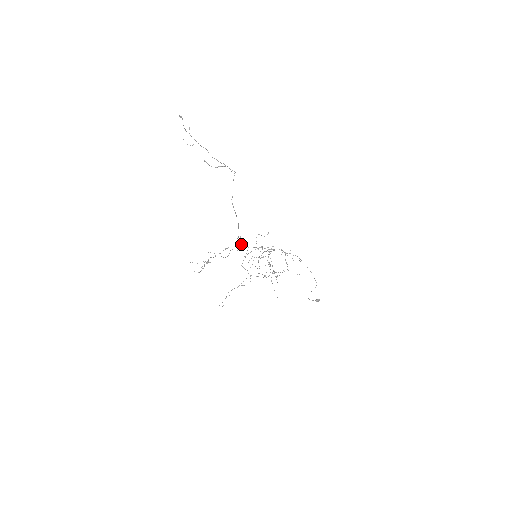
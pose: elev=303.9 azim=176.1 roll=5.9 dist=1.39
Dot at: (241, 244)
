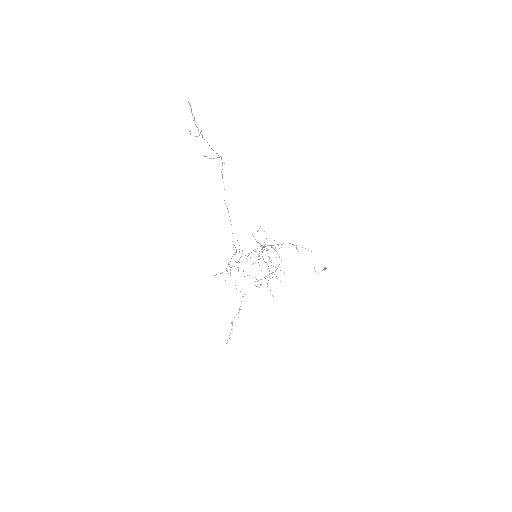
Dot at: occluded
